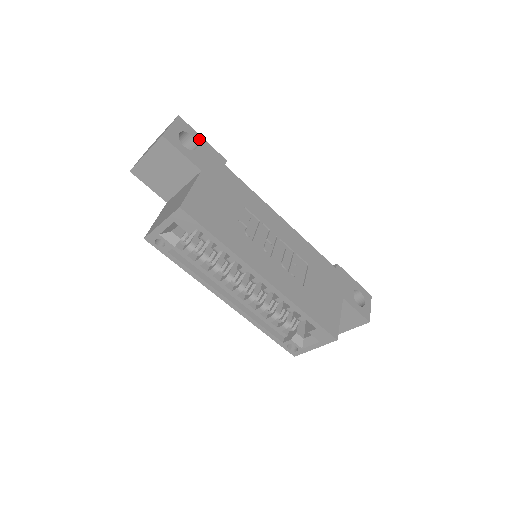
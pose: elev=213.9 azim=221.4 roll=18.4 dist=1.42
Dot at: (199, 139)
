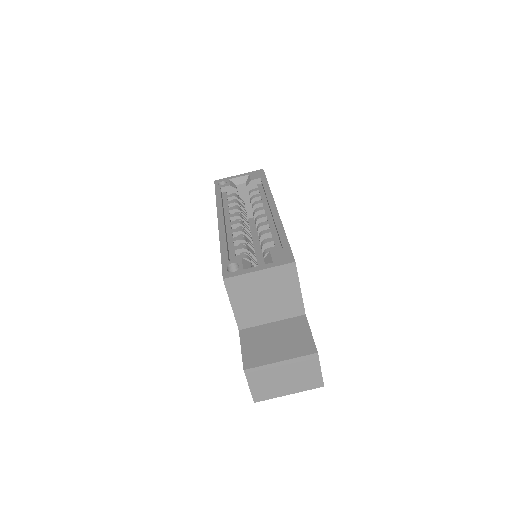
Dot at: occluded
